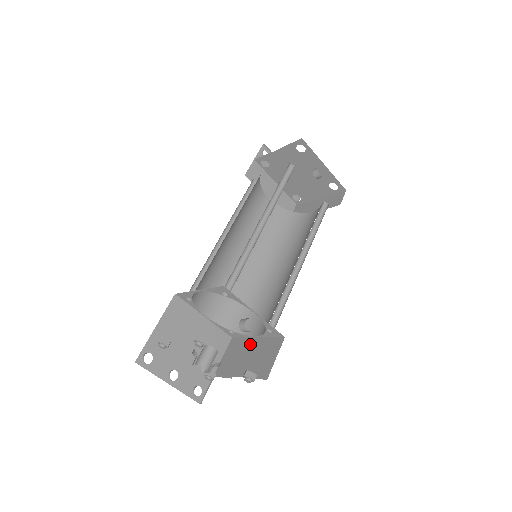
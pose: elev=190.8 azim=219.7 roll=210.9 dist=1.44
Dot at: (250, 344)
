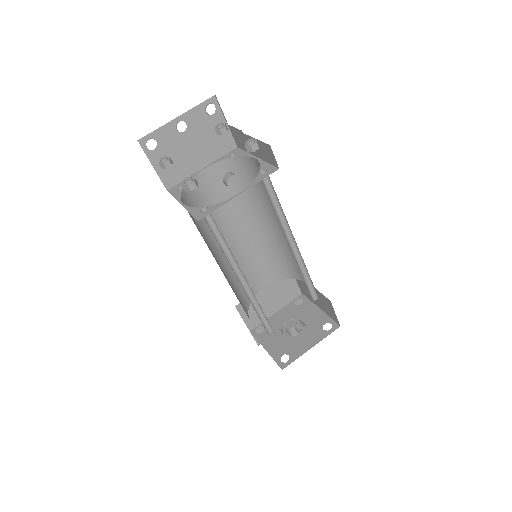
Dot at: occluded
